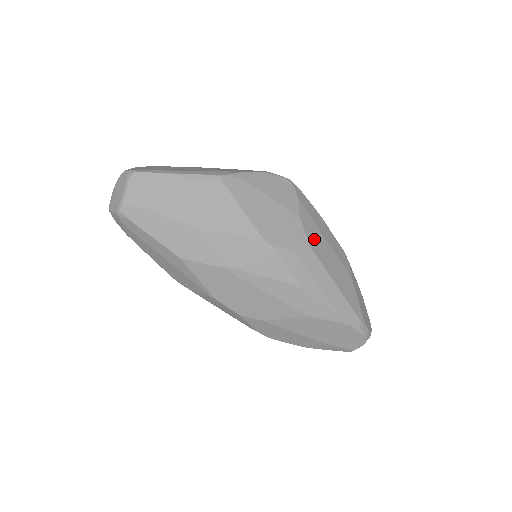
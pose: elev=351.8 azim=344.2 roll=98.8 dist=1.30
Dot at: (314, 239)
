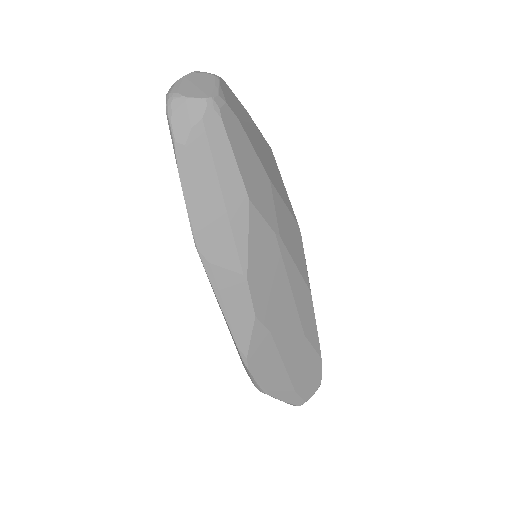
Dot at: occluded
